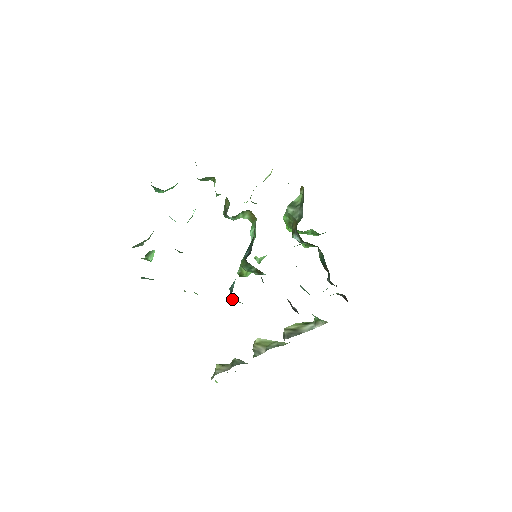
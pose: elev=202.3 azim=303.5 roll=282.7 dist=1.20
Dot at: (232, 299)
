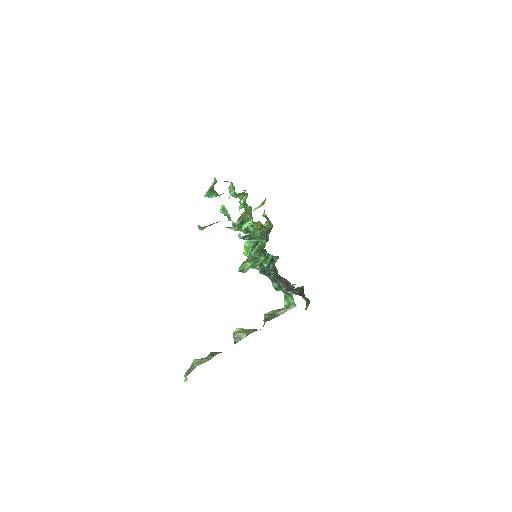
Dot at: (265, 273)
